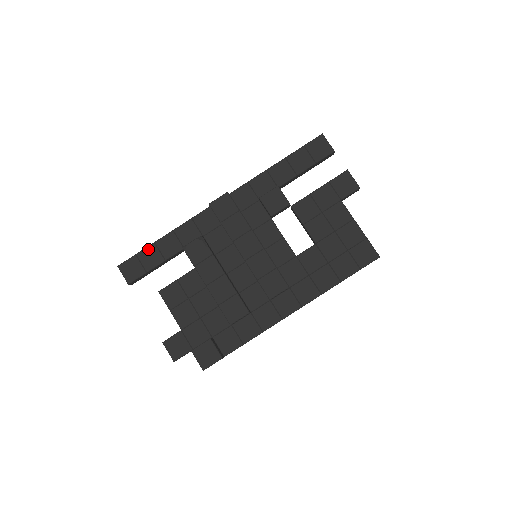
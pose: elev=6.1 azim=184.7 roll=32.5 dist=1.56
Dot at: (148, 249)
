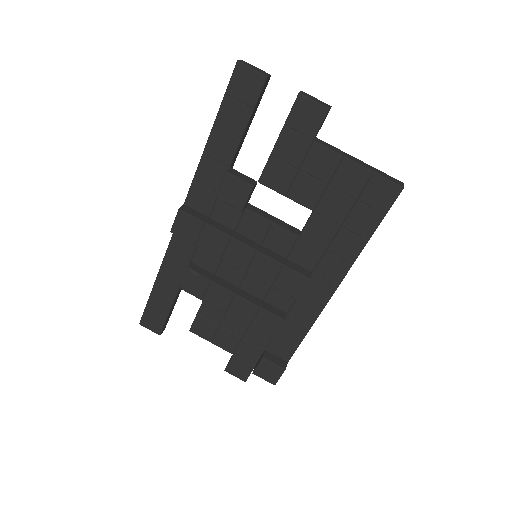
Dot at: (152, 298)
